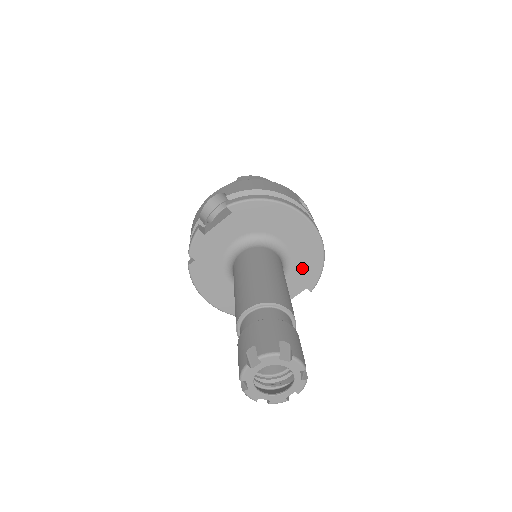
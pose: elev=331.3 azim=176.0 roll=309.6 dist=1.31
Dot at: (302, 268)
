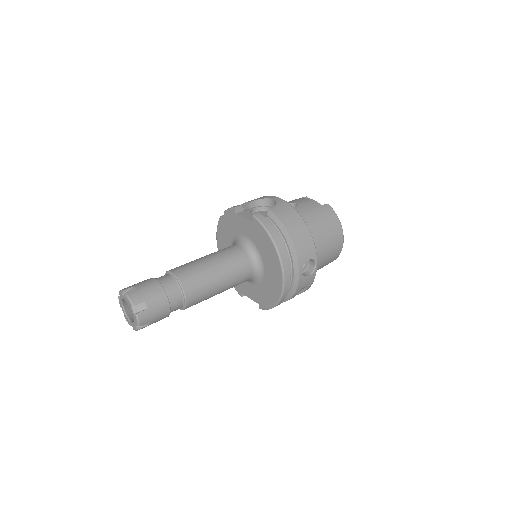
Dot at: (264, 293)
